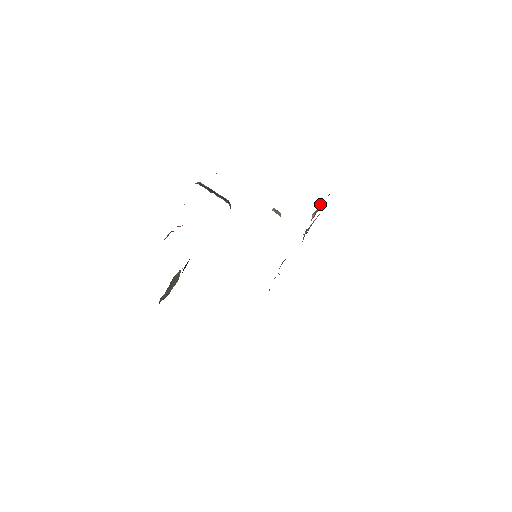
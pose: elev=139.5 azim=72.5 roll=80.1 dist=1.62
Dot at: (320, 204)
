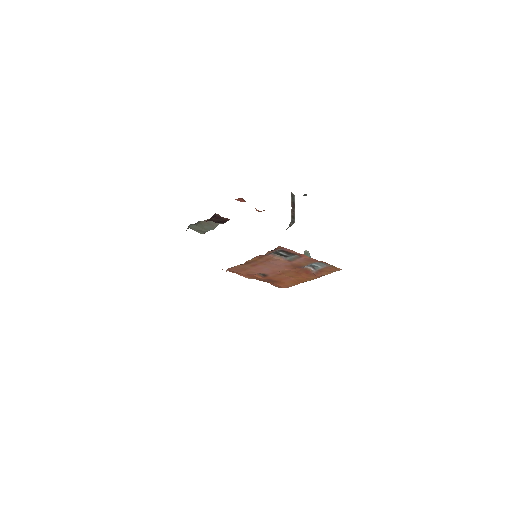
Dot at: (322, 263)
